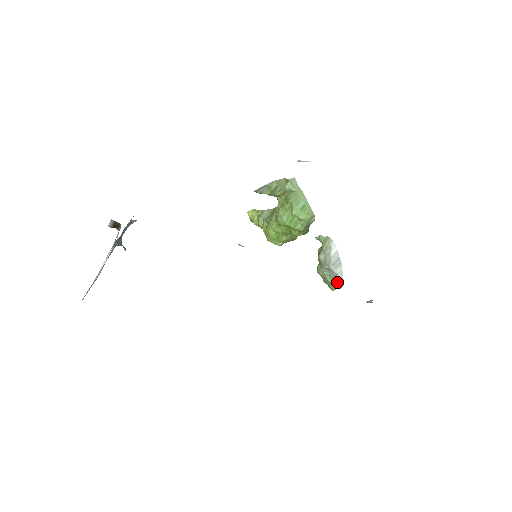
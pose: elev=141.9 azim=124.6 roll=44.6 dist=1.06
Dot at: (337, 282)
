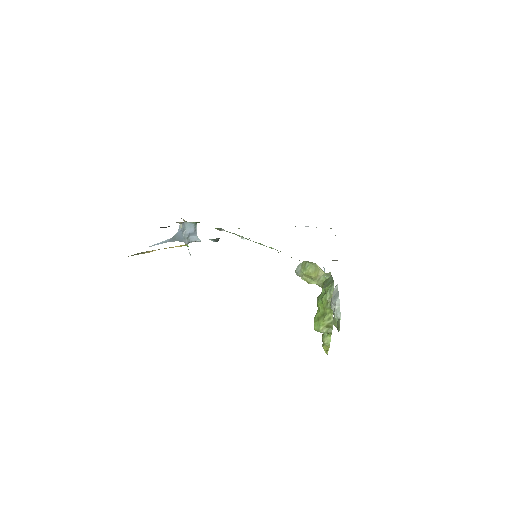
Dot at: (335, 309)
